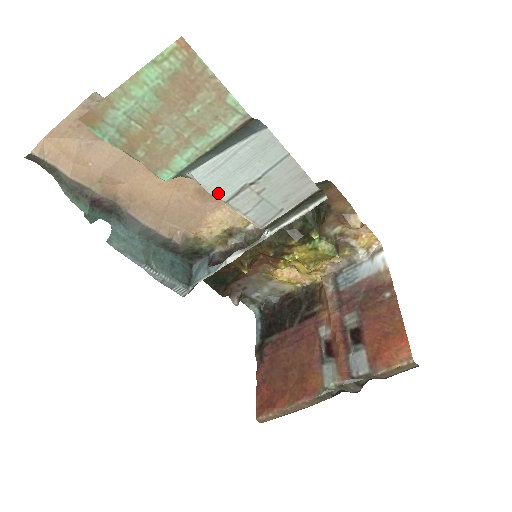
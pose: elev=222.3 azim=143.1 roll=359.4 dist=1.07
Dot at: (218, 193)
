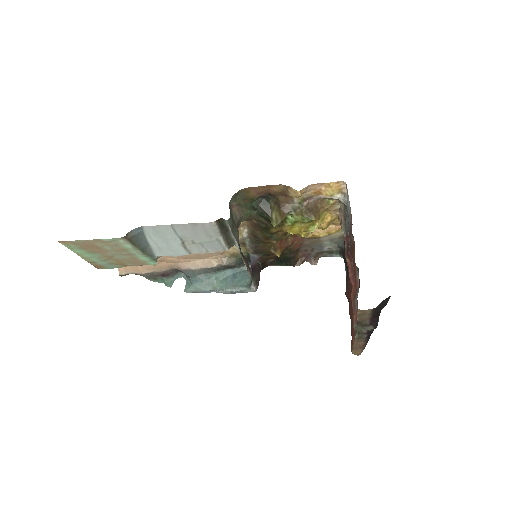
Dot at: (180, 254)
